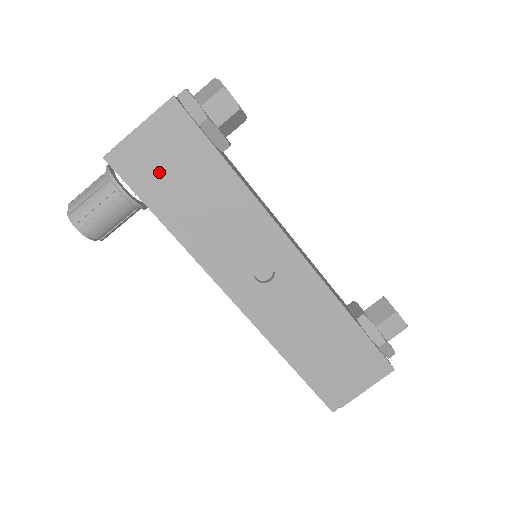
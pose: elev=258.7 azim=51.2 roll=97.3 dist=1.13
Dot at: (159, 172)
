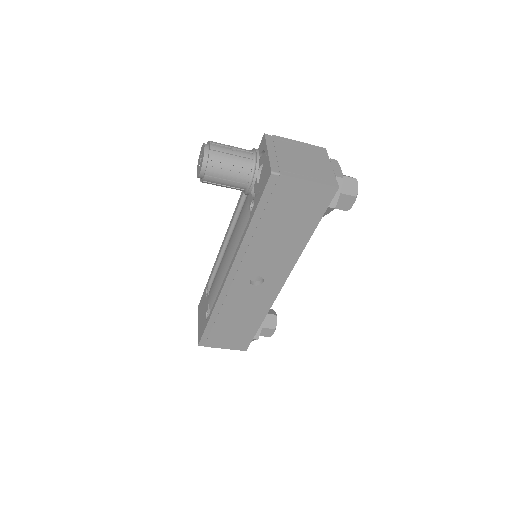
Dot at: (283, 205)
